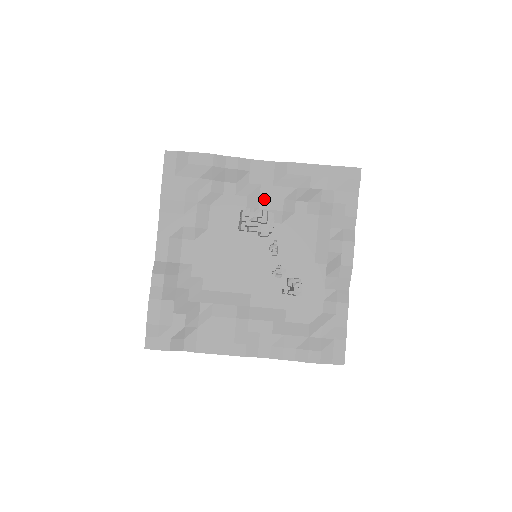
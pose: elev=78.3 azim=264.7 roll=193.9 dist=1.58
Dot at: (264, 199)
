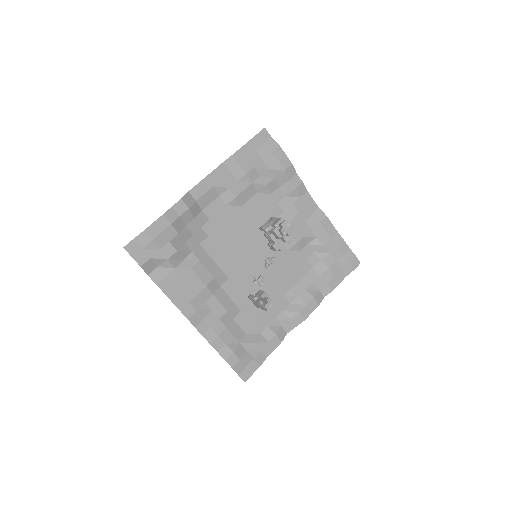
Dot at: (293, 224)
